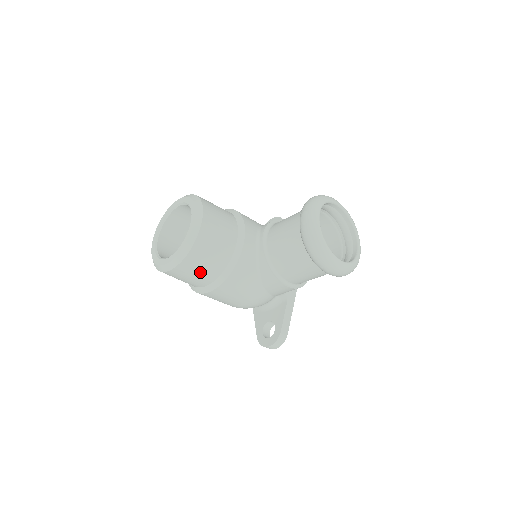
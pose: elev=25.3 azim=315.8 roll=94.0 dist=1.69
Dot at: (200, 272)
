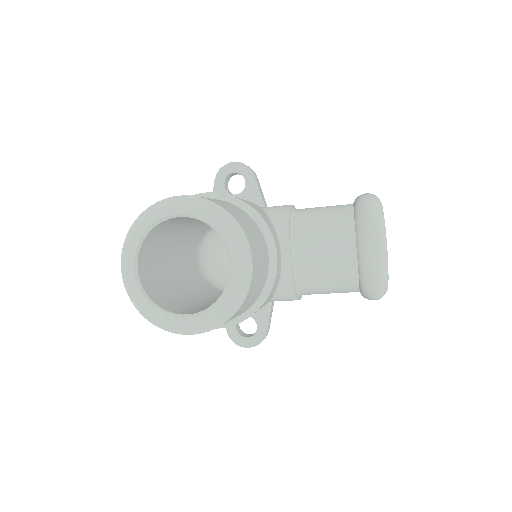
Dot at: occluded
